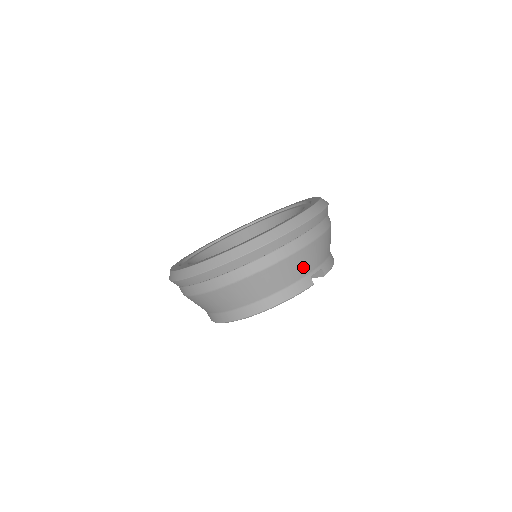
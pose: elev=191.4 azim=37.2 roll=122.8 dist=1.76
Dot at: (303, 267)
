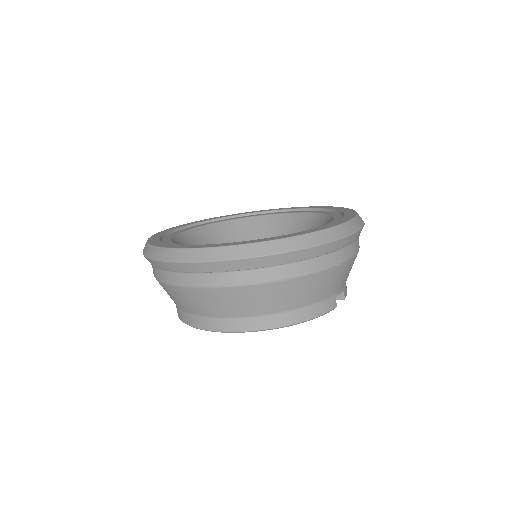
Dot at: (335, 284)
